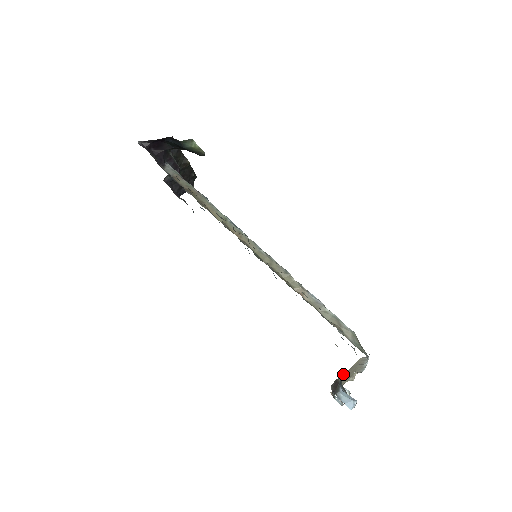
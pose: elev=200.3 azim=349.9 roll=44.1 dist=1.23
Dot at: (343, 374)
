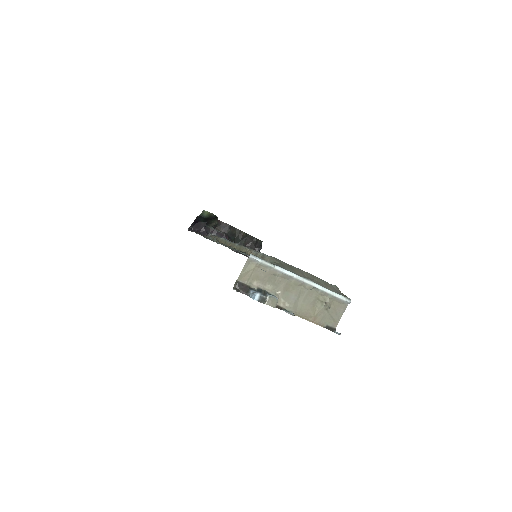
Dot at: (246, 279)
